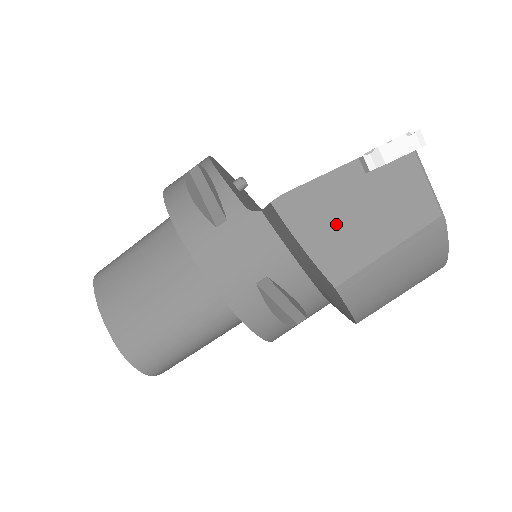
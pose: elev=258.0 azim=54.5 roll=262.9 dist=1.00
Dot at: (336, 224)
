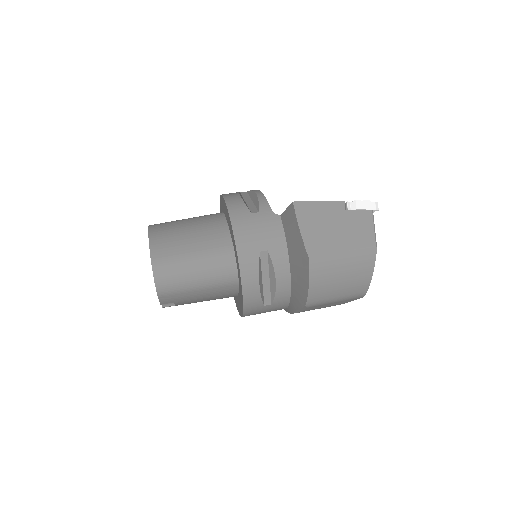
Dot at: (322, 226)
